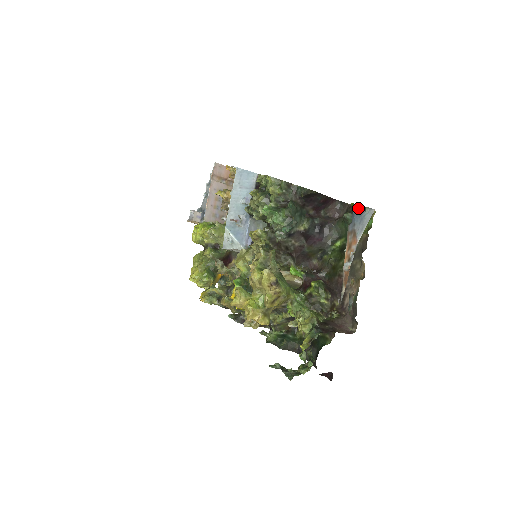
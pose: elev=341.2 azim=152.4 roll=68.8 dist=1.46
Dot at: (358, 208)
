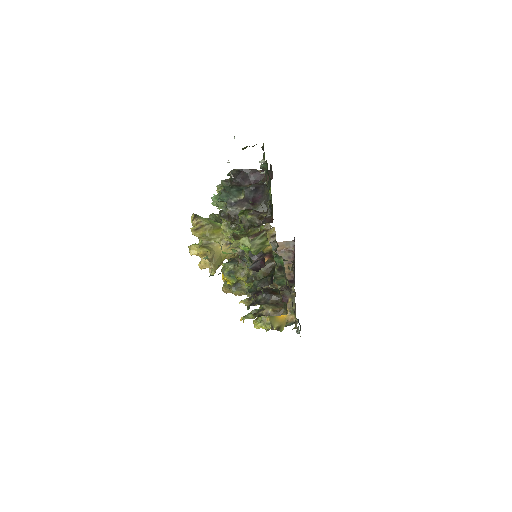
Dot at: occluded
